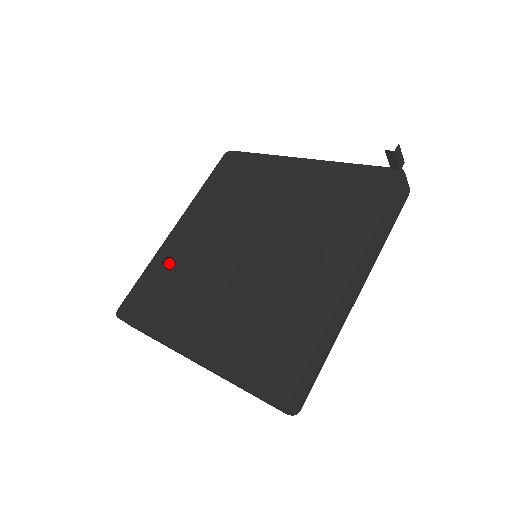
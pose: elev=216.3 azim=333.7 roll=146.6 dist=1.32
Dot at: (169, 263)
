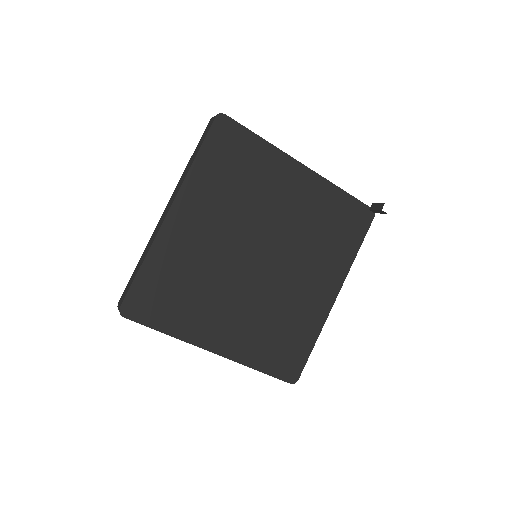
Dot at: (175, 259)
